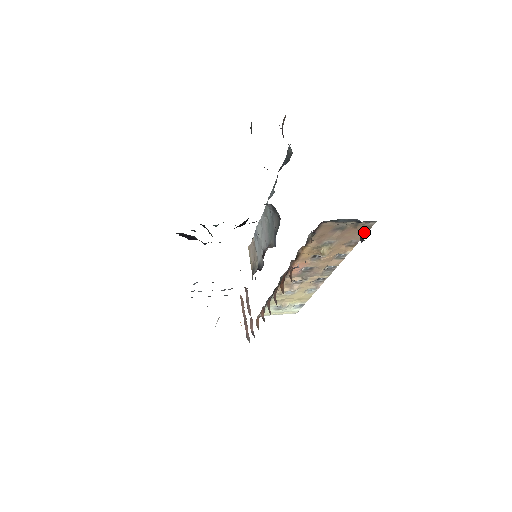
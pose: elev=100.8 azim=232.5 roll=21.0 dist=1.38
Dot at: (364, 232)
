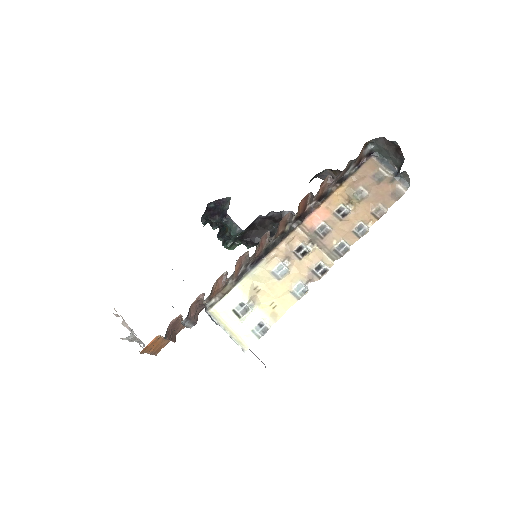
Dot at: (393, 200)
